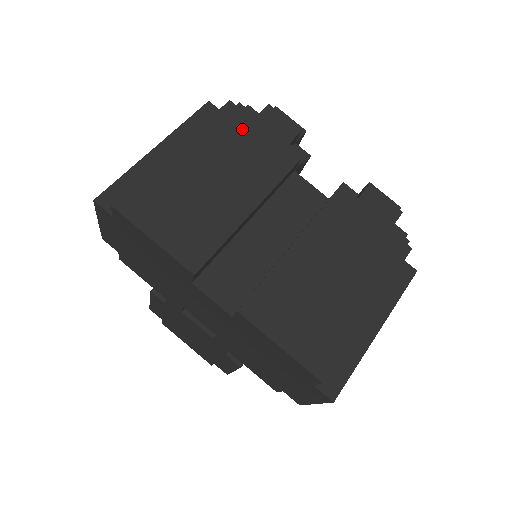
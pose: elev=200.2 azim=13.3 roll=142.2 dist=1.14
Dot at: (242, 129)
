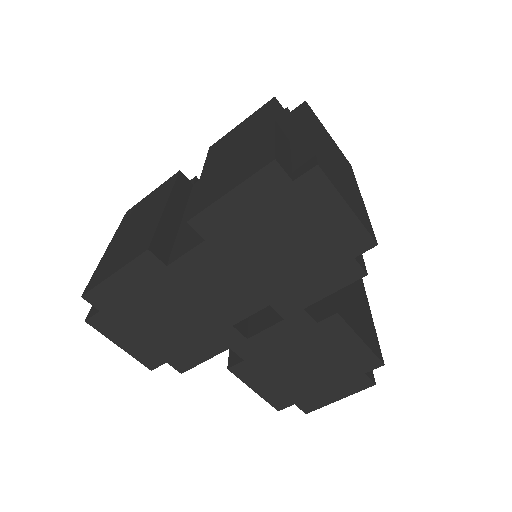
Dot at: (139, 206)
